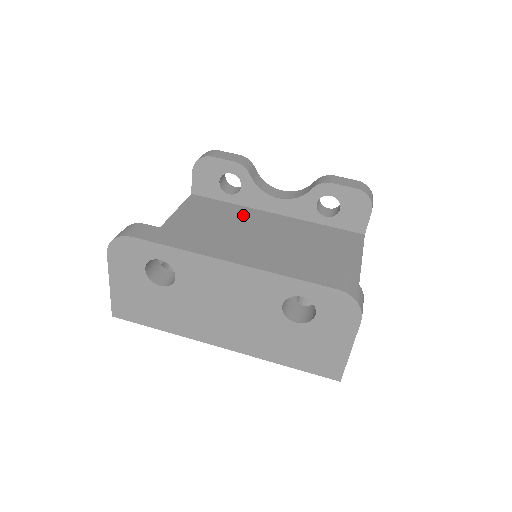
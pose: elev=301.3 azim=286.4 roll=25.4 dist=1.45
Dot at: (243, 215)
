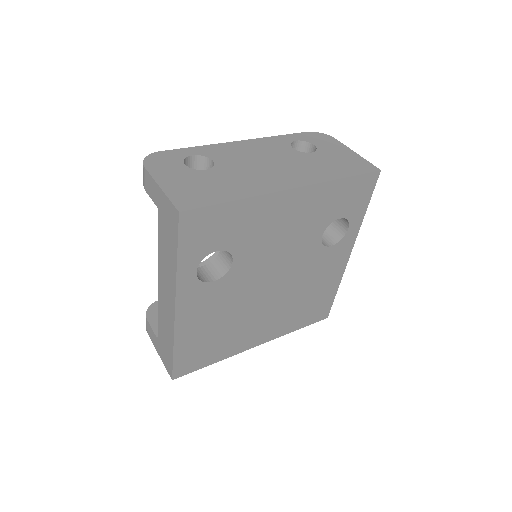
Dot at: occluded
